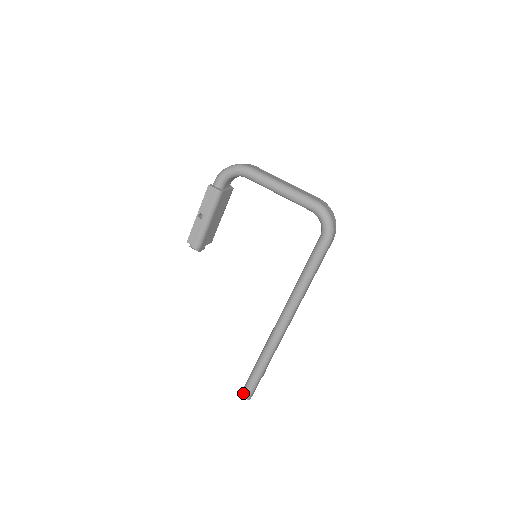
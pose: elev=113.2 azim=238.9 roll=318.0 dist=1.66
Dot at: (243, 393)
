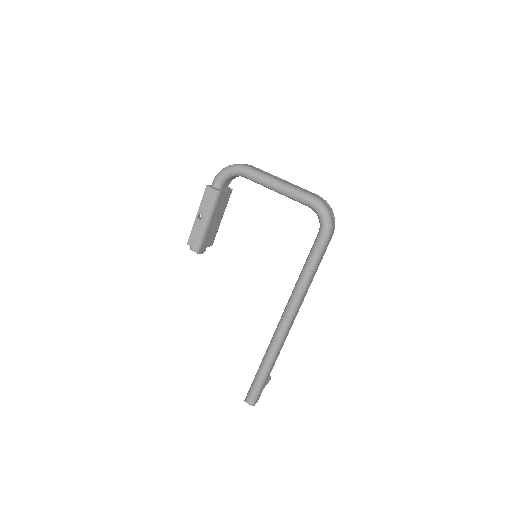
Dot at: (247, 399)
